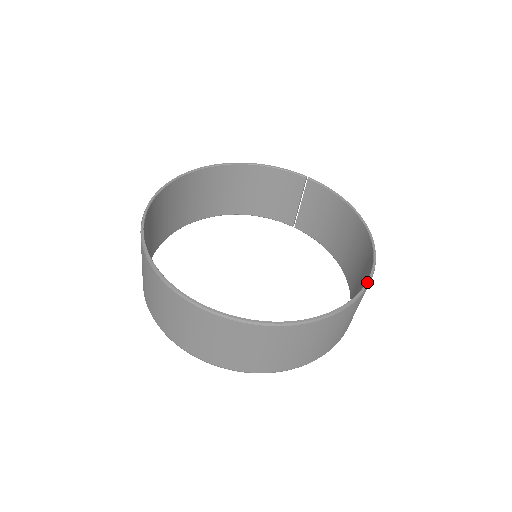
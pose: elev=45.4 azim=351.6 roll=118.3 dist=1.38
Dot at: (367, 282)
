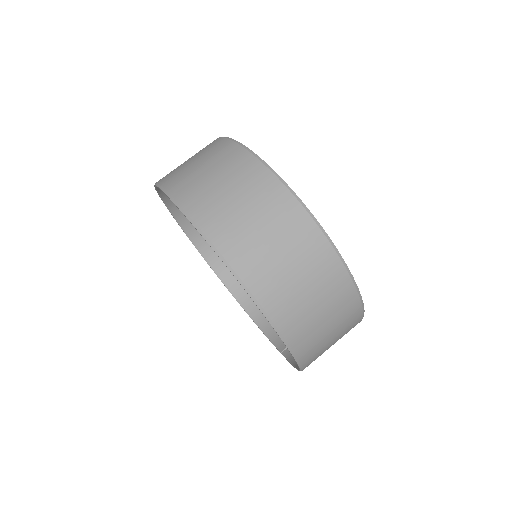
Dot at: occluded
